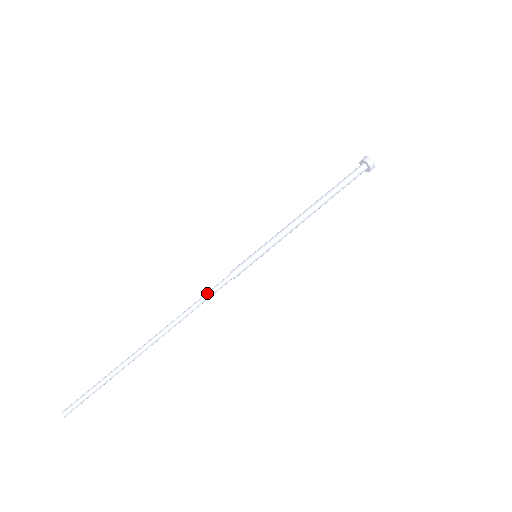
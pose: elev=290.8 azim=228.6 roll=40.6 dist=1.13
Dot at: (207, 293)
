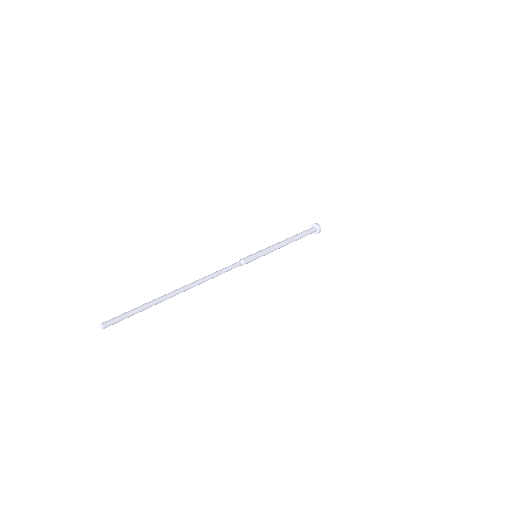
Dot at: occluded
